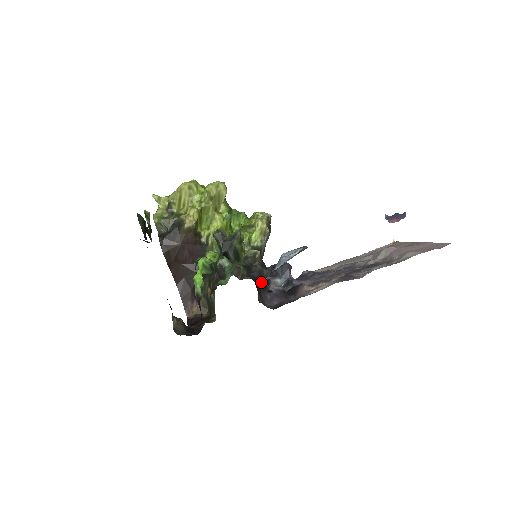
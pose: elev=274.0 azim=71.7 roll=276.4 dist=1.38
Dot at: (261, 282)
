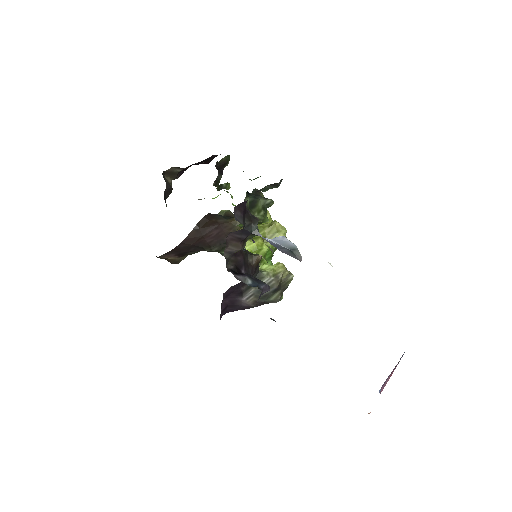
Dot at: (247, 221)
